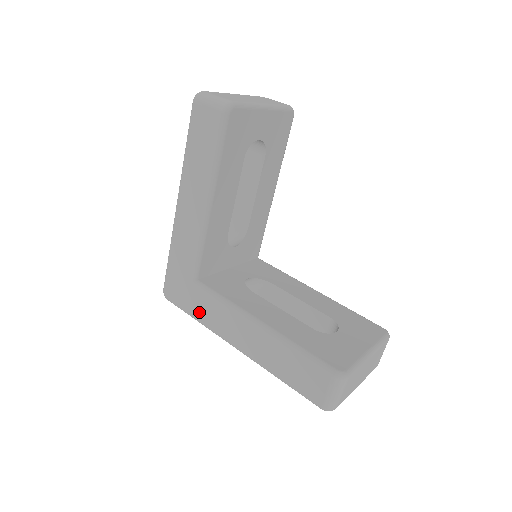
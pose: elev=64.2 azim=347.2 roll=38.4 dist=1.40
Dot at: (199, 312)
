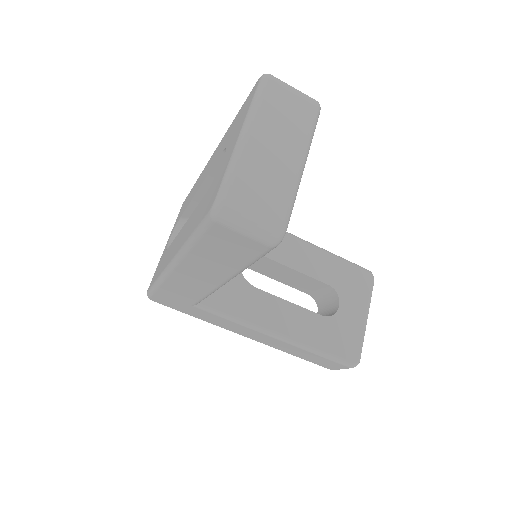
Dot at: (203, 318)
